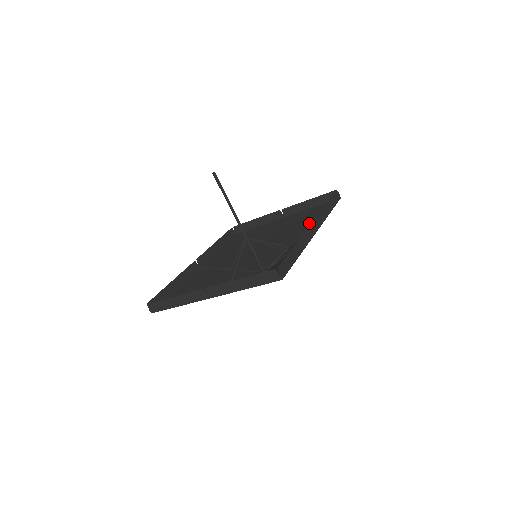
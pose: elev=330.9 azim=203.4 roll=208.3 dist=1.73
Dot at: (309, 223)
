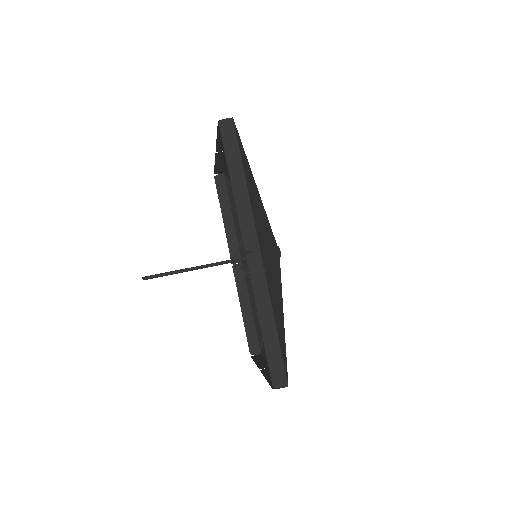
Dot at: occluded
